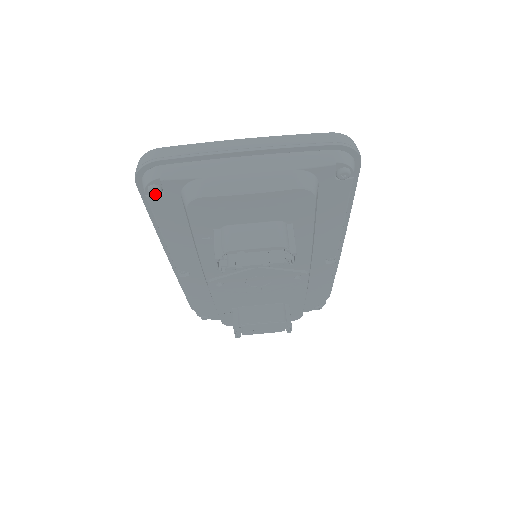
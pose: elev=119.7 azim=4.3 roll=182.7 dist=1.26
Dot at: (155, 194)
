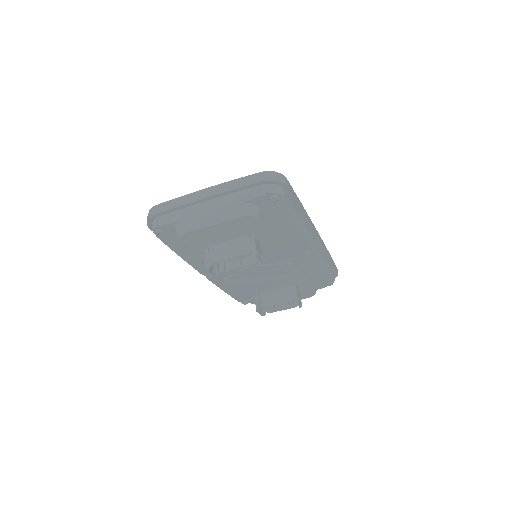
Dot at: (160, 234)
